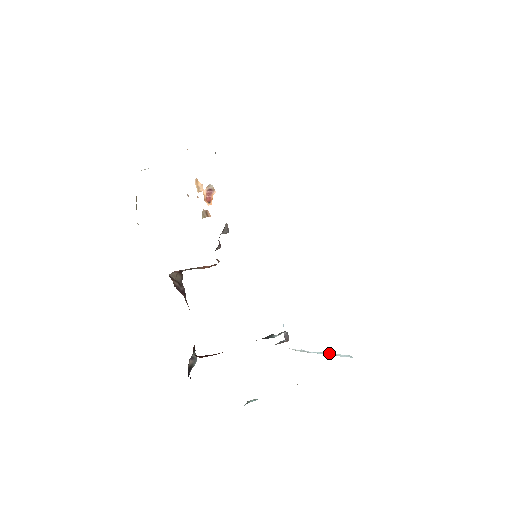
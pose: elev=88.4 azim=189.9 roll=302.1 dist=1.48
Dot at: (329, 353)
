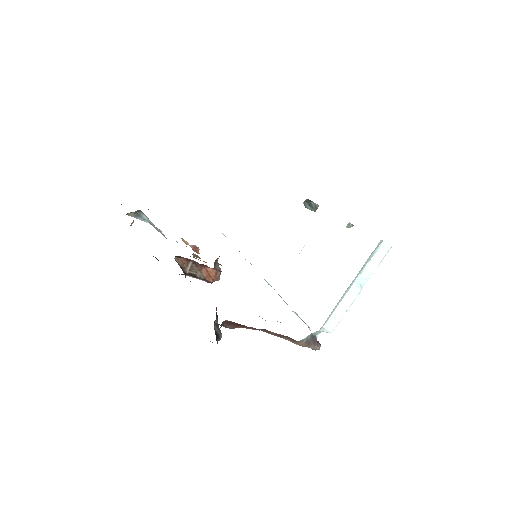
Dot at: (366, 270)
